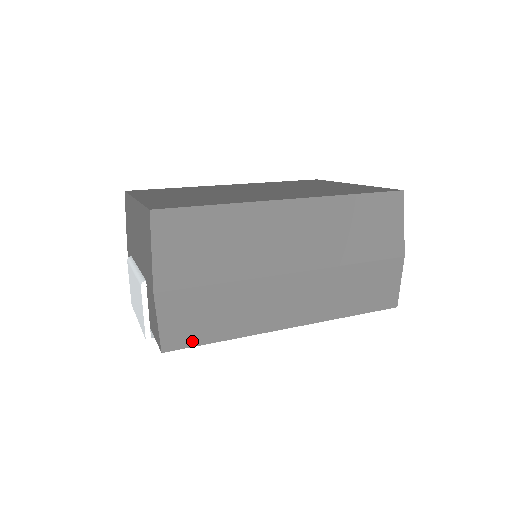
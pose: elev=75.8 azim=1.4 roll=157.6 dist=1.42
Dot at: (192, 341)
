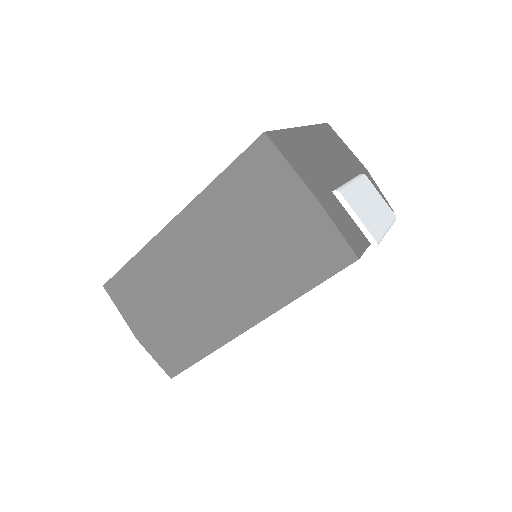
Dot at: (183, 365)
